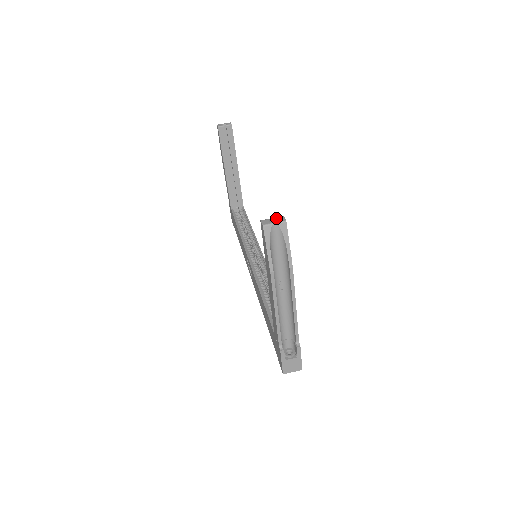
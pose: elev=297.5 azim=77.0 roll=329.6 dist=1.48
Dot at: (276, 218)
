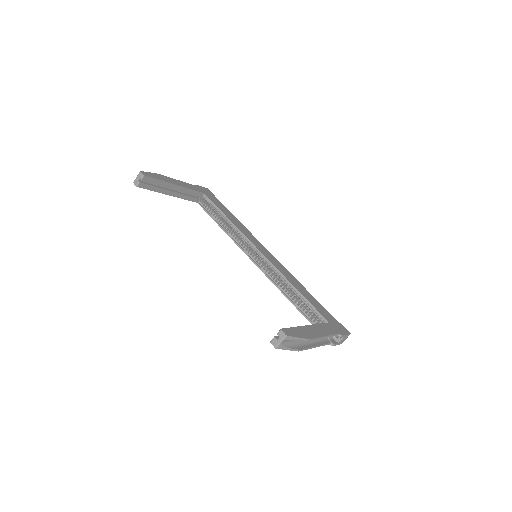
Dot at: (278, 335)
